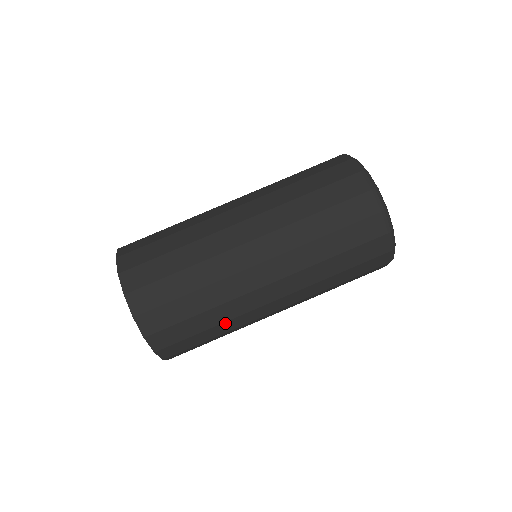
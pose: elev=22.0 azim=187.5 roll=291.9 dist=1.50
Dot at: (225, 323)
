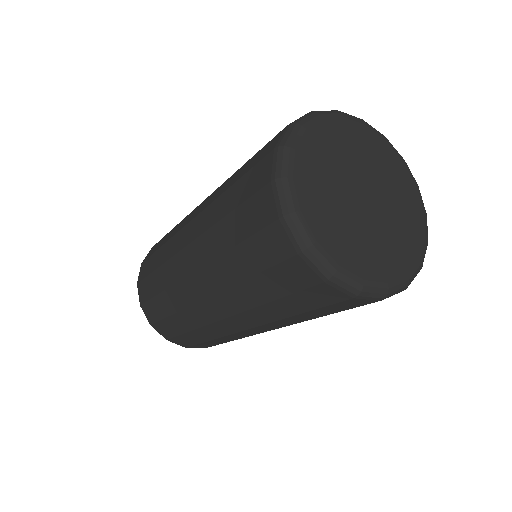
Dot at: (180, 313)
